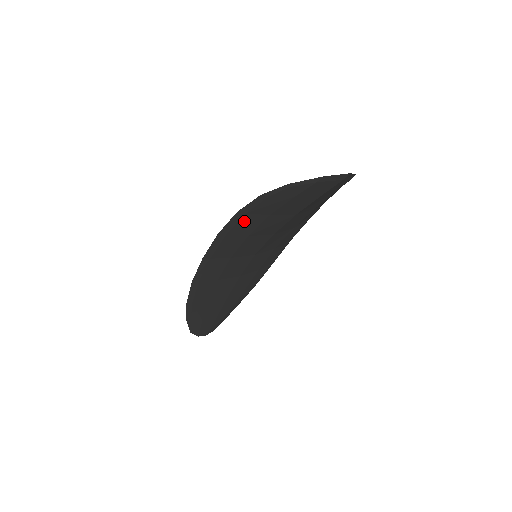
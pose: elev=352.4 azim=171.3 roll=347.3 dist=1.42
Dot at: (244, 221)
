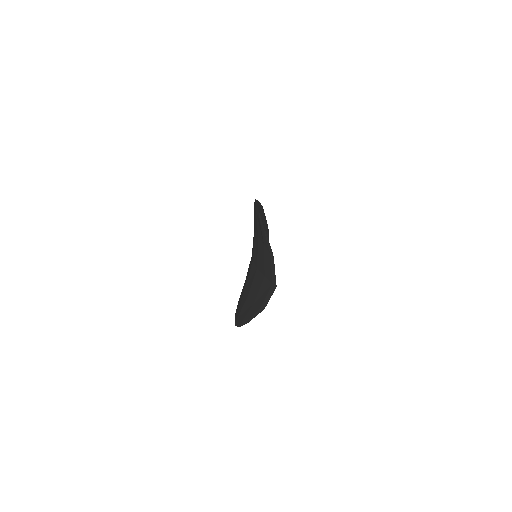
Dot at: occluded
